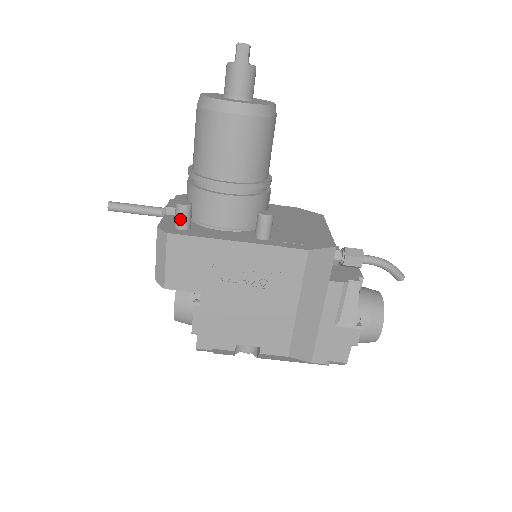
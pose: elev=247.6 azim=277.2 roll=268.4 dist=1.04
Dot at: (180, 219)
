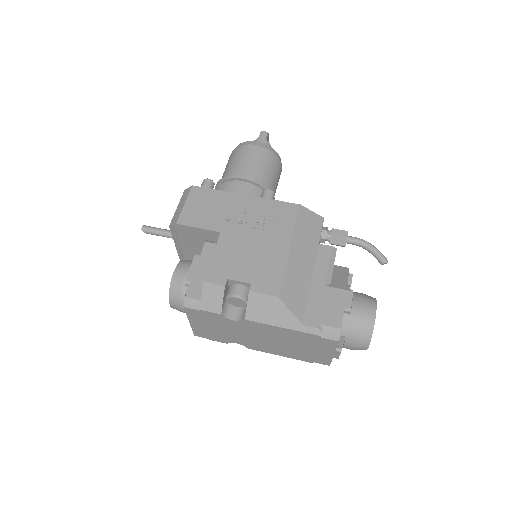
Dot at: (204, 186)
